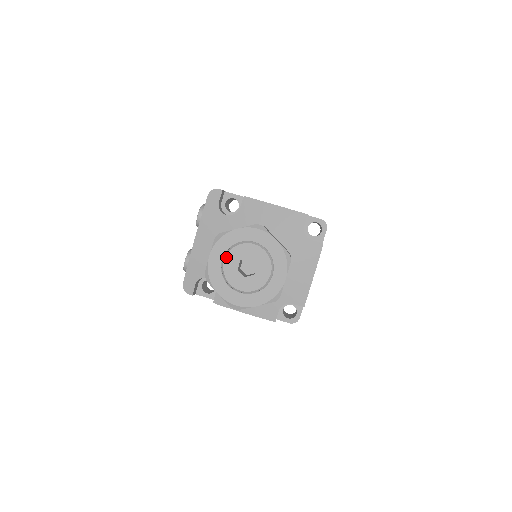
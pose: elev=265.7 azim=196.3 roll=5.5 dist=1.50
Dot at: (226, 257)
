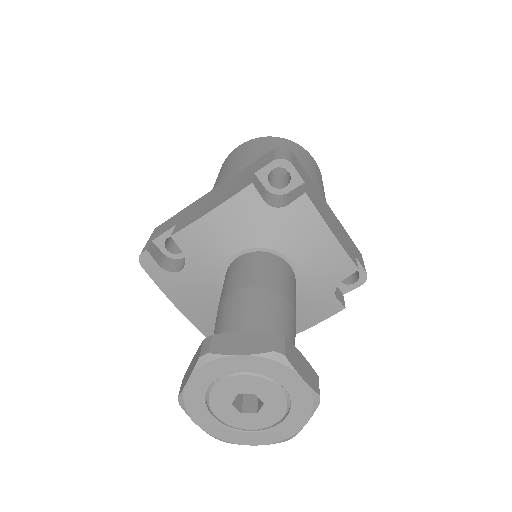
Dot at: (214, 413)
